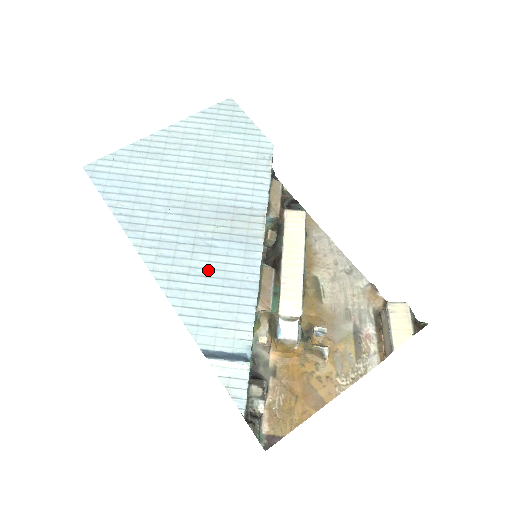
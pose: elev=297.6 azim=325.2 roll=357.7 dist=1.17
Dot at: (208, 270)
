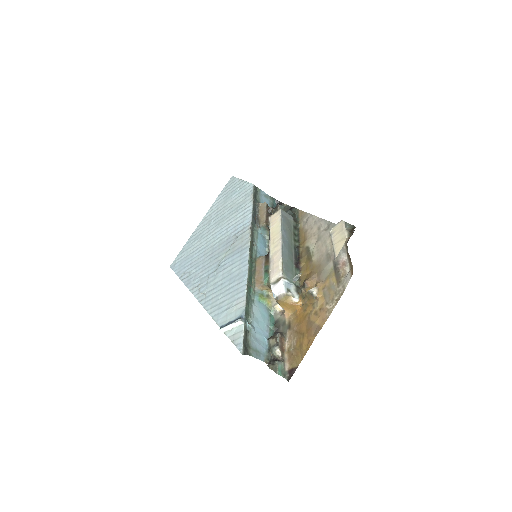
Dot at: (222, 280)
